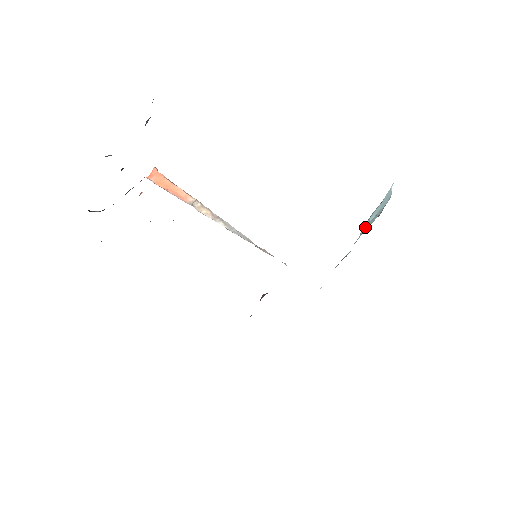
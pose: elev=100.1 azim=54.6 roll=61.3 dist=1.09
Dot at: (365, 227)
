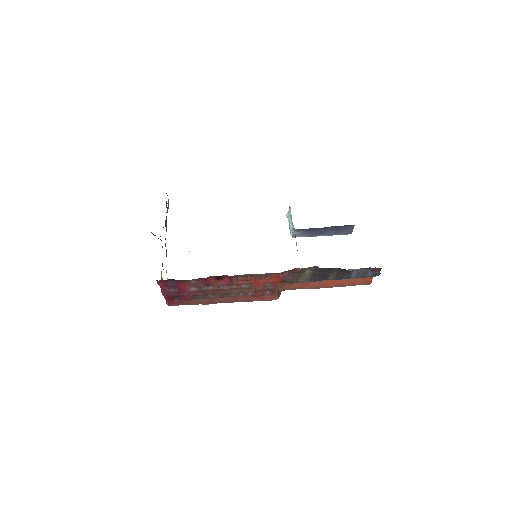
Dot at: (291, 228)
